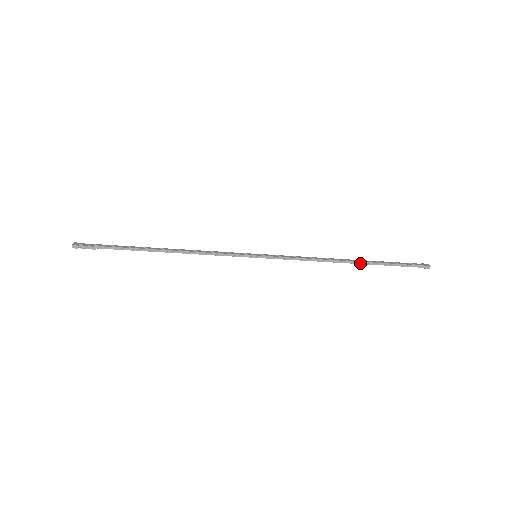
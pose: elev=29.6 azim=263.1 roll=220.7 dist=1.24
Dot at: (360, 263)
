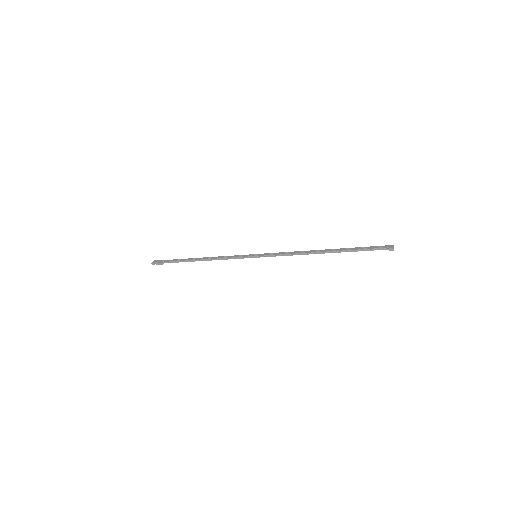
Dot at: (331, 252)
